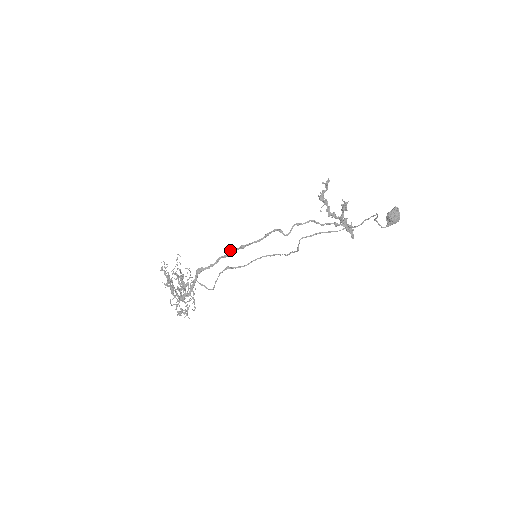
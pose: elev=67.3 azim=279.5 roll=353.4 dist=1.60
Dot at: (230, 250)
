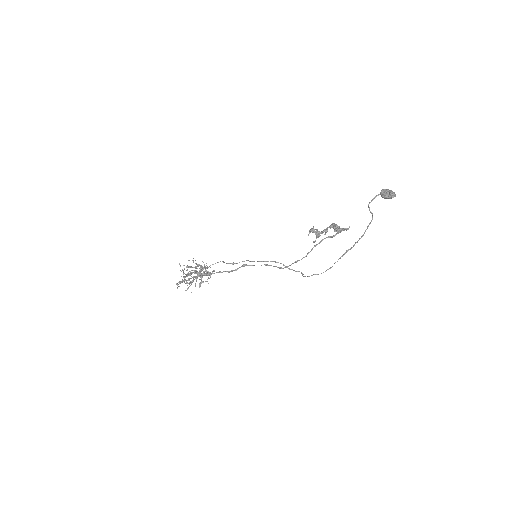
Dot at: occluded
